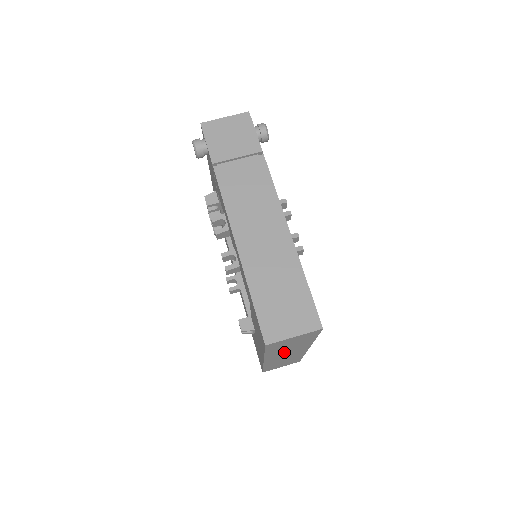
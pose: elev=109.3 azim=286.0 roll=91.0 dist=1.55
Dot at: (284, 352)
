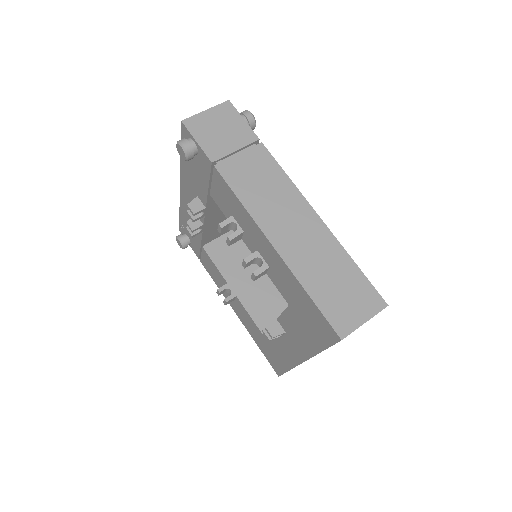
Dot at: occluded
